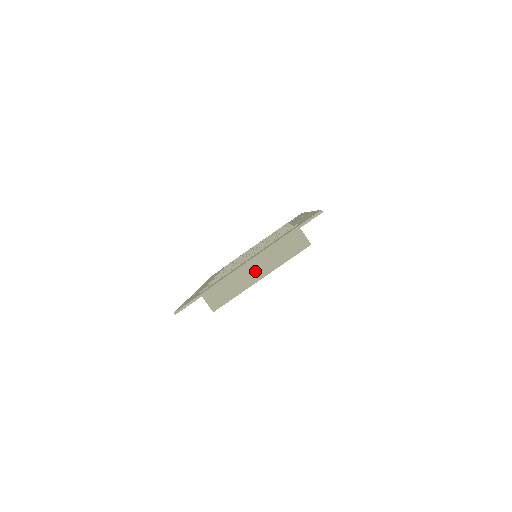
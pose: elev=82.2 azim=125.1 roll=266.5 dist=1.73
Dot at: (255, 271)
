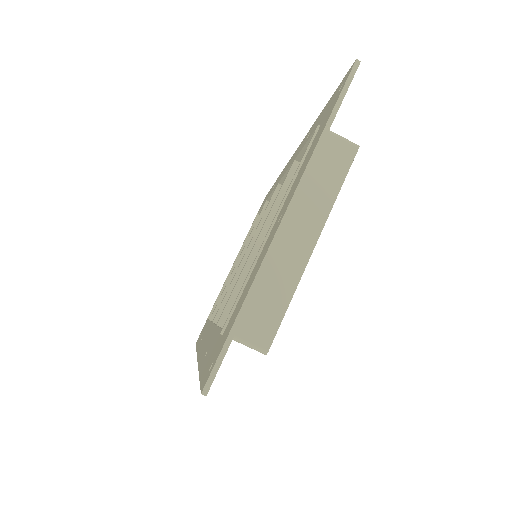
Dot at: (297, 238)
